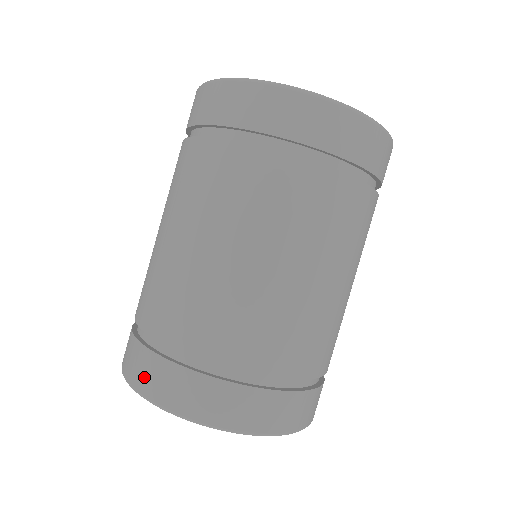
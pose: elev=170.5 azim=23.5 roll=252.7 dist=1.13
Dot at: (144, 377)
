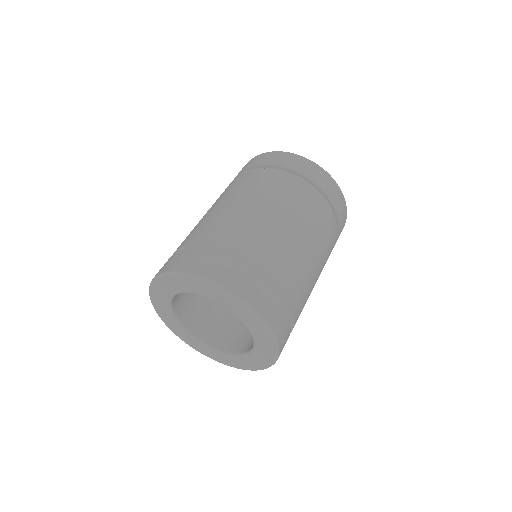
Dot at: (185, 263)
